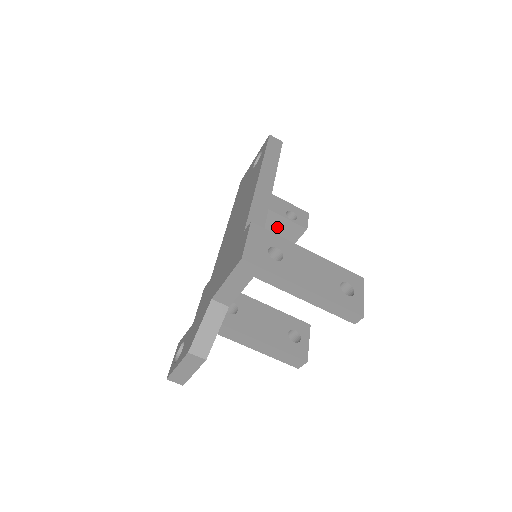
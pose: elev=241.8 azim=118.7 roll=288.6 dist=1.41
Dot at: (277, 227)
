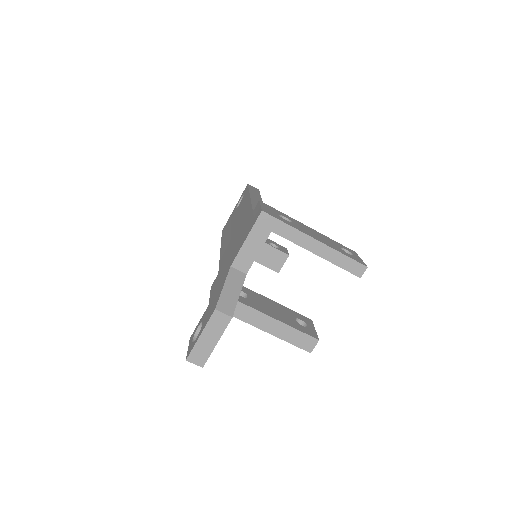
Dot at: (262, 256)
